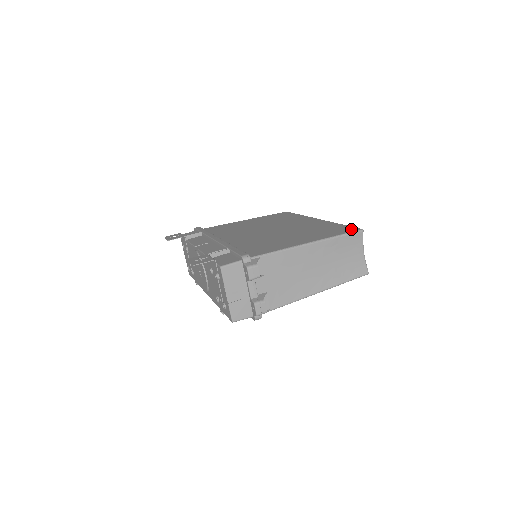
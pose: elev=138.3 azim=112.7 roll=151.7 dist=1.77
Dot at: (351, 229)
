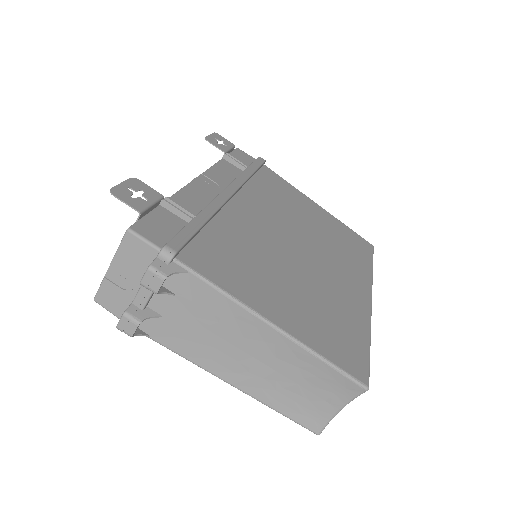
Dot at: (358, 368)
